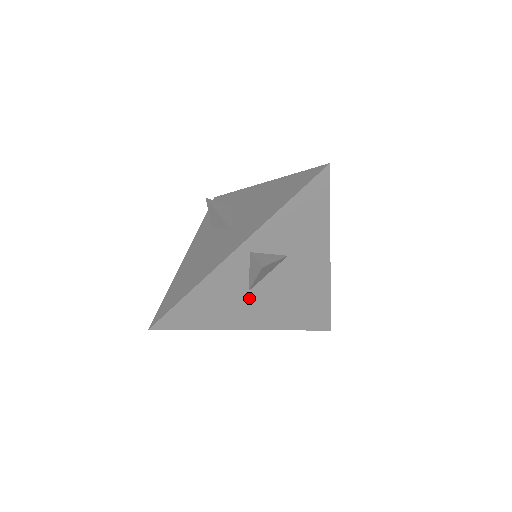
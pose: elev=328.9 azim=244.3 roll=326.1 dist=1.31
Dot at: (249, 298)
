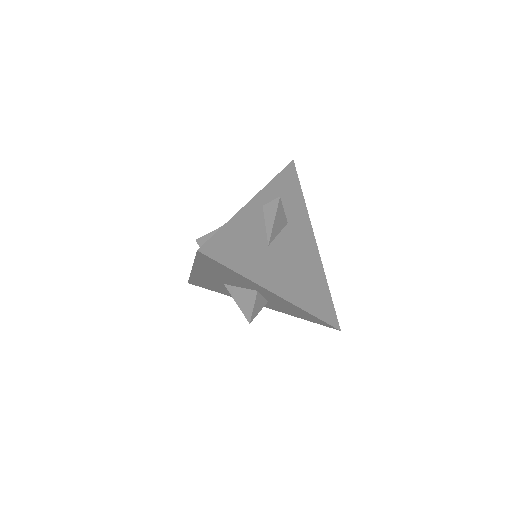
Dot at: (270, 254)
